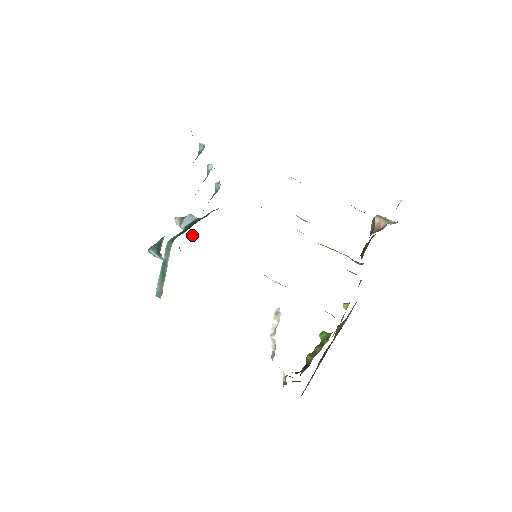
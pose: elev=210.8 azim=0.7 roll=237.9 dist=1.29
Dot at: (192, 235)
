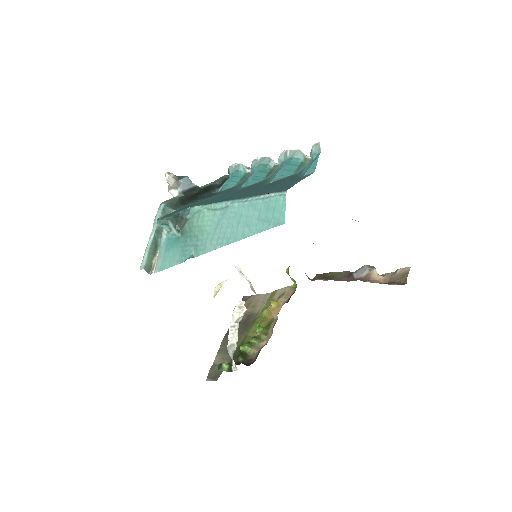
Dot at: occluded
